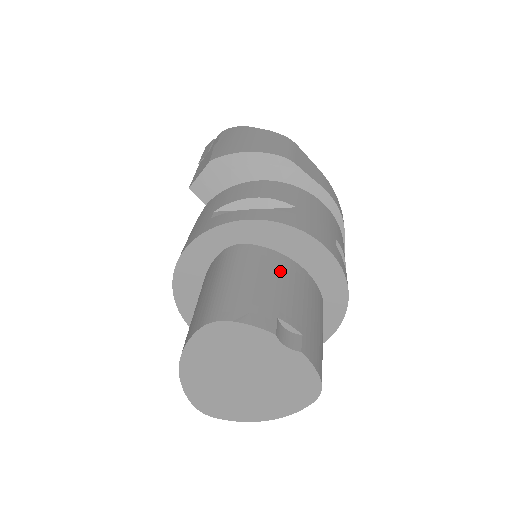
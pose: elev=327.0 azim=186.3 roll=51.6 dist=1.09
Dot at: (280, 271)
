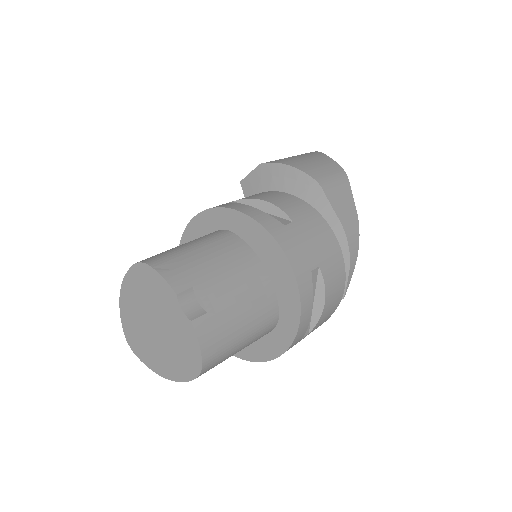
Dot at: (237, 262)
